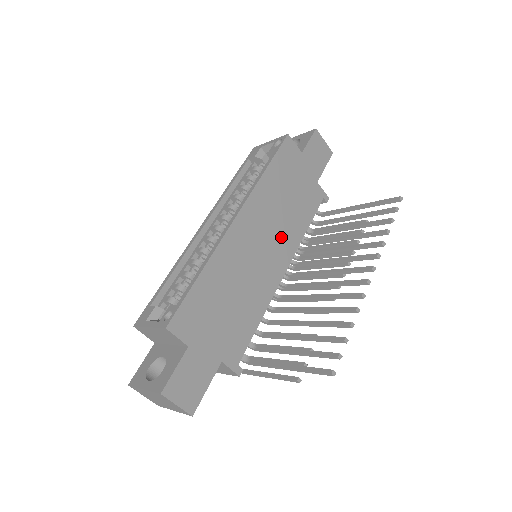
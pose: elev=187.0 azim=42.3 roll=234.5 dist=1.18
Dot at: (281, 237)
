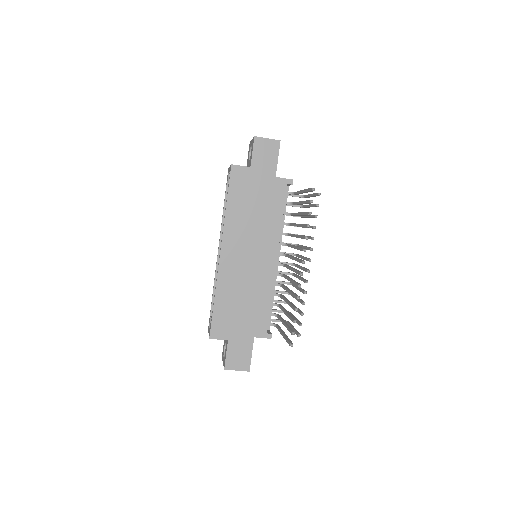
Dot at: (262, 240)
